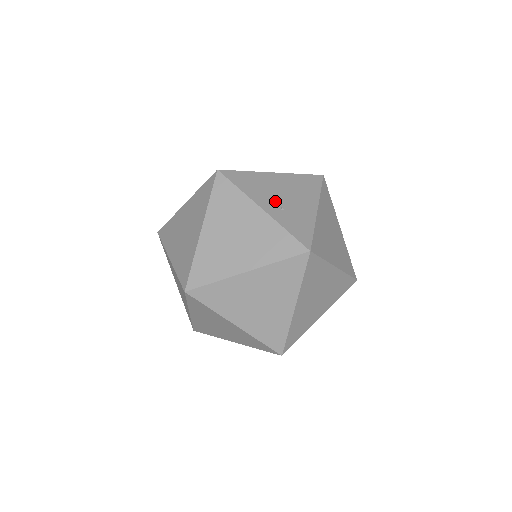
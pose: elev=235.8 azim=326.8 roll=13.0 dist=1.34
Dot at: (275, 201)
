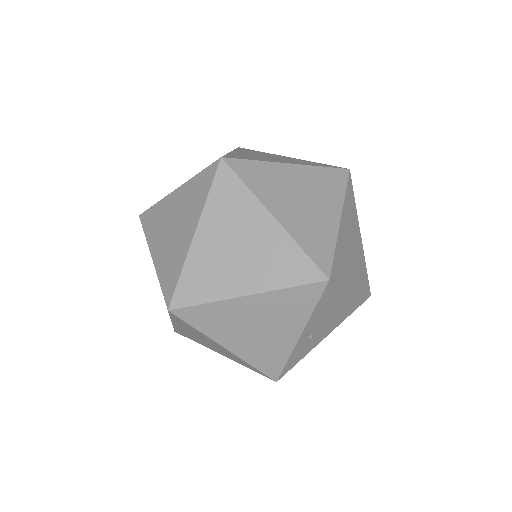
Dot at: (316, 327)
